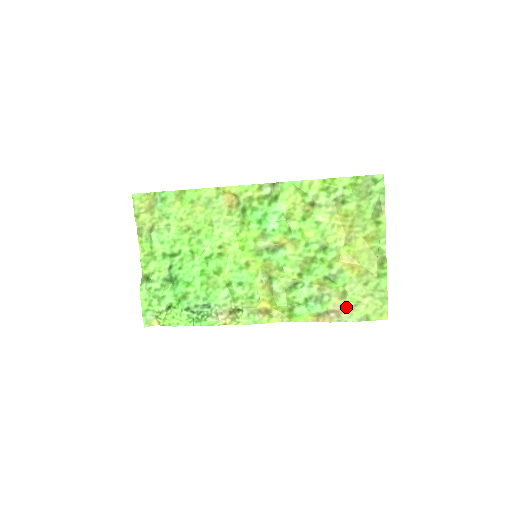
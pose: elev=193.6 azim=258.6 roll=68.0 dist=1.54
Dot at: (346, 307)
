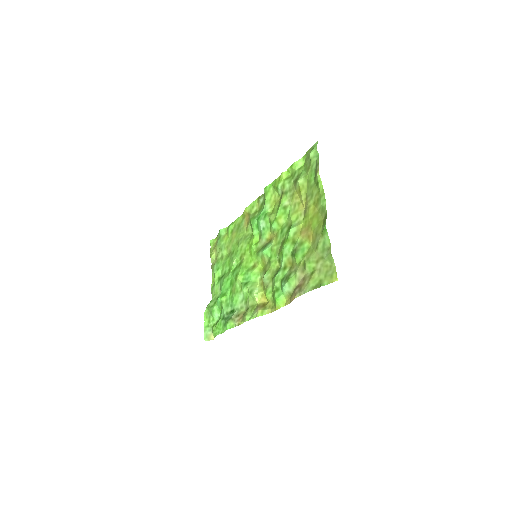
Dot at: (306, 278)
